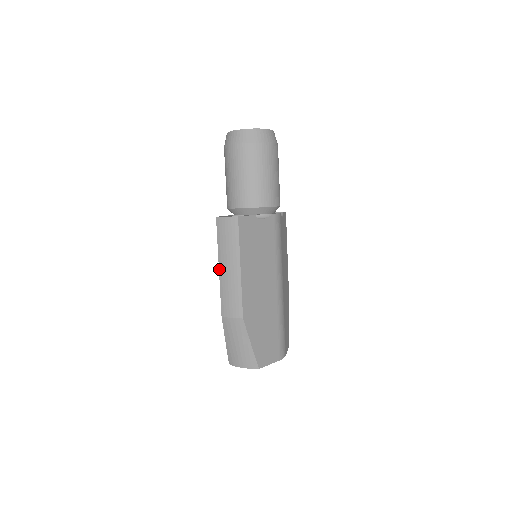
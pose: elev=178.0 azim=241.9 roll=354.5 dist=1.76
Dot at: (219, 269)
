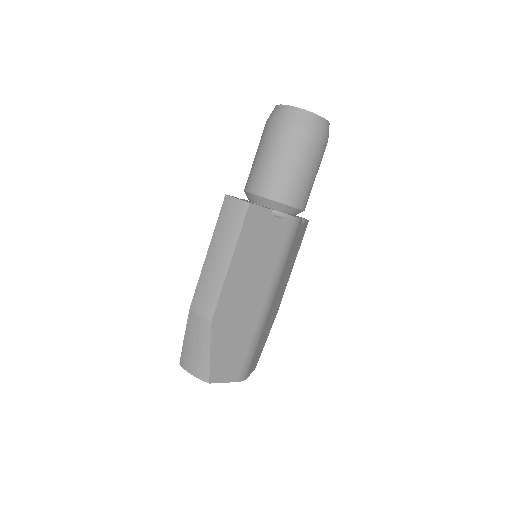
Dot at: (207, 254)
